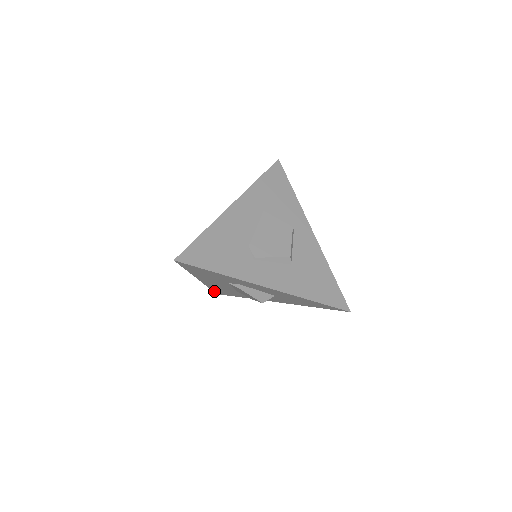
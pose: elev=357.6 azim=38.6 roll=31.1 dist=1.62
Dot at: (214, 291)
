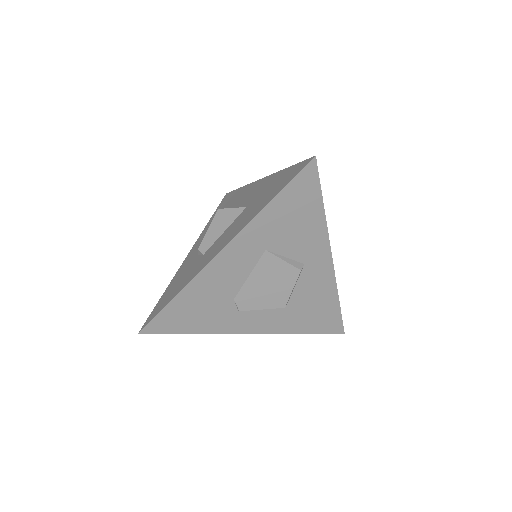
Dot at: occluded
